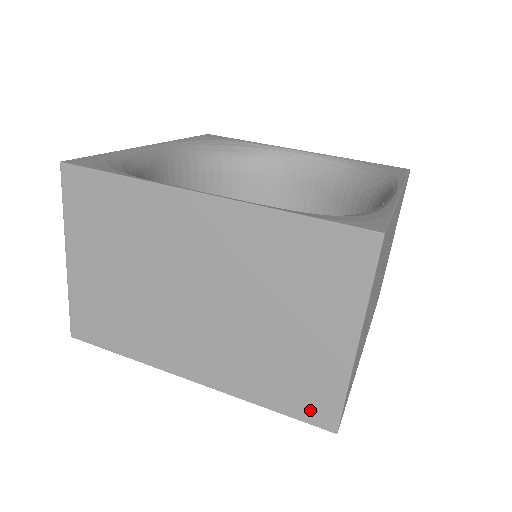
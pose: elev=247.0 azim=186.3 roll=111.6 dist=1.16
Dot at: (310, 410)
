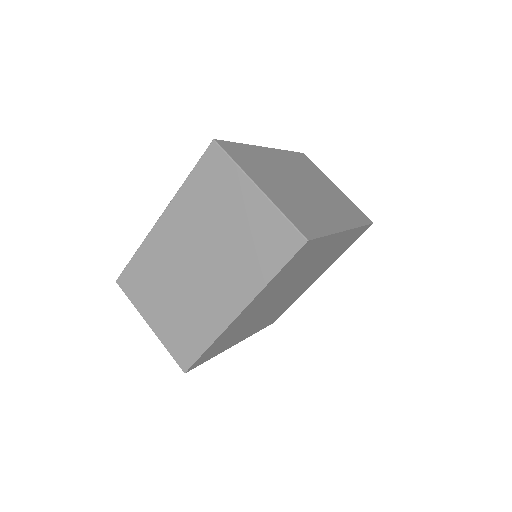
Dot at: (286, 247)
